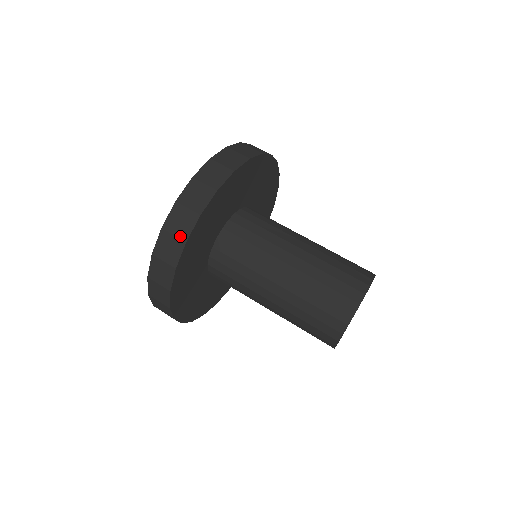
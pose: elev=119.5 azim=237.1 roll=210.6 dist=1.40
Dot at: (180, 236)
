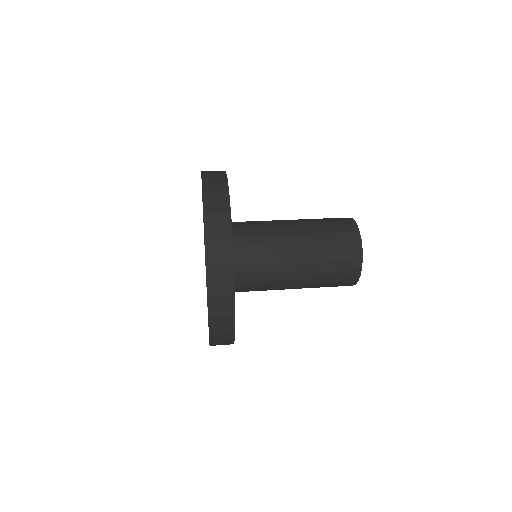
Dot at: (221, 192)
